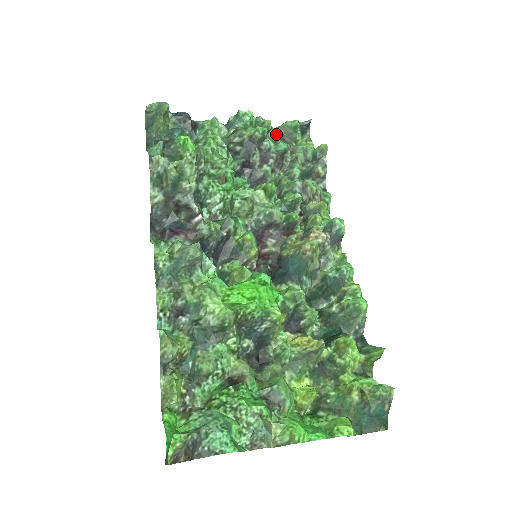
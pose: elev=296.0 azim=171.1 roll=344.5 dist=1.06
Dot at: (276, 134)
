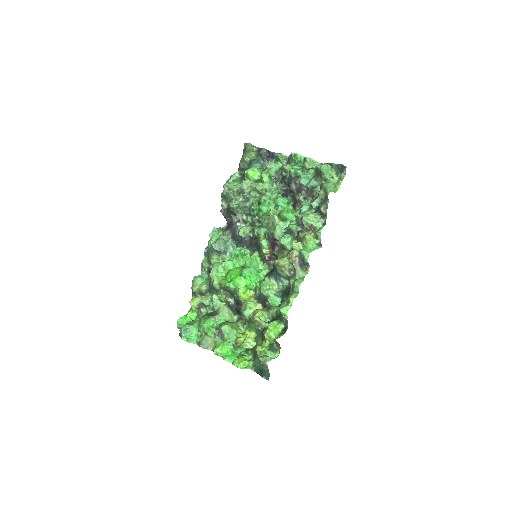
Dot at: (316, 171)
